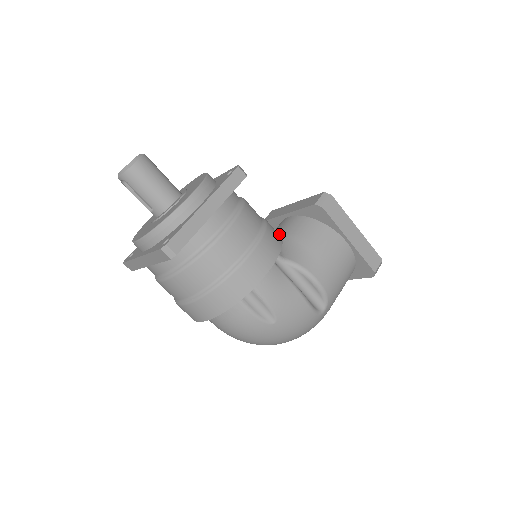
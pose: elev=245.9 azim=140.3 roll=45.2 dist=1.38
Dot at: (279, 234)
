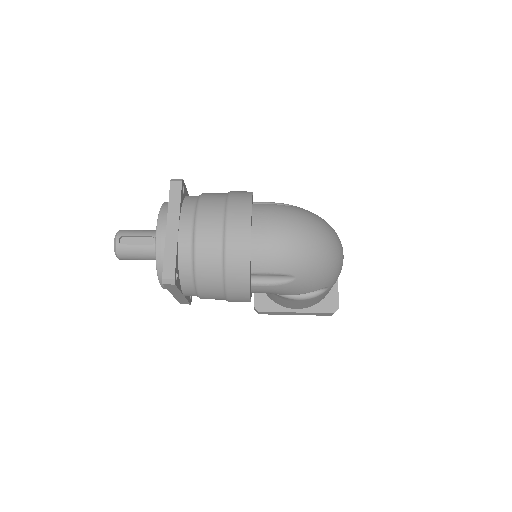
Dot at: occluded
